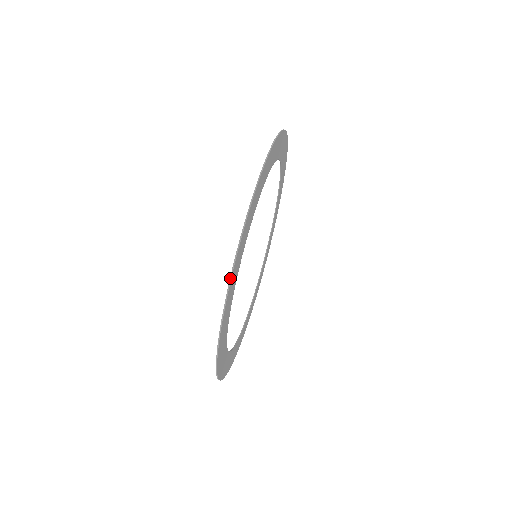
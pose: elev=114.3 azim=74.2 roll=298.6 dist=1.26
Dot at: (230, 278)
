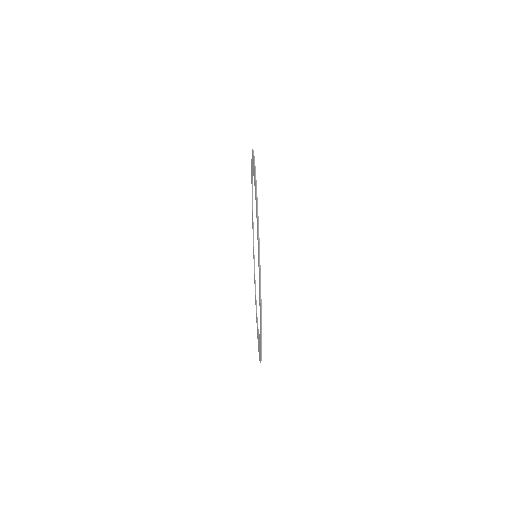
Dot at: (254, 161)
